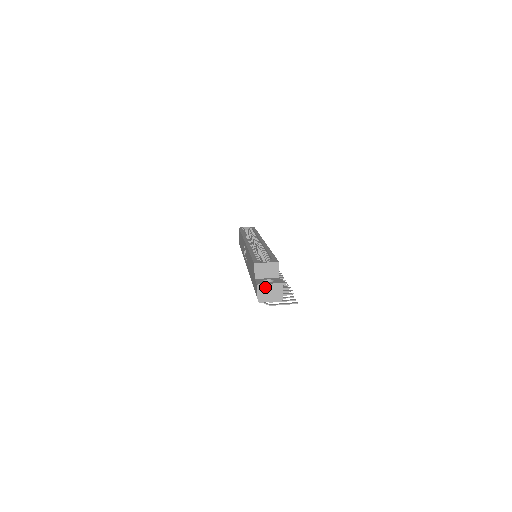
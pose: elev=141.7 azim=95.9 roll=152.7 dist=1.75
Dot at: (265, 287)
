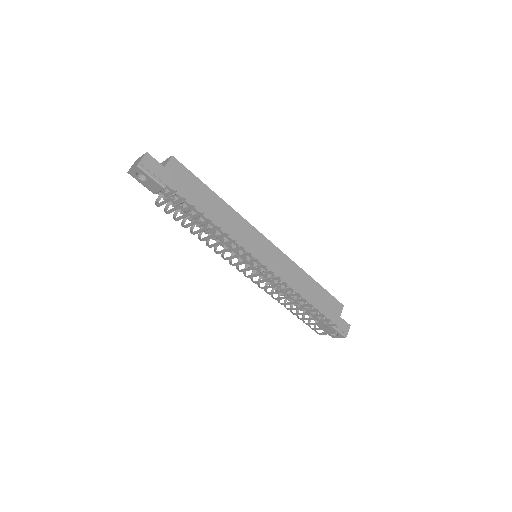
Dot at: occluded
